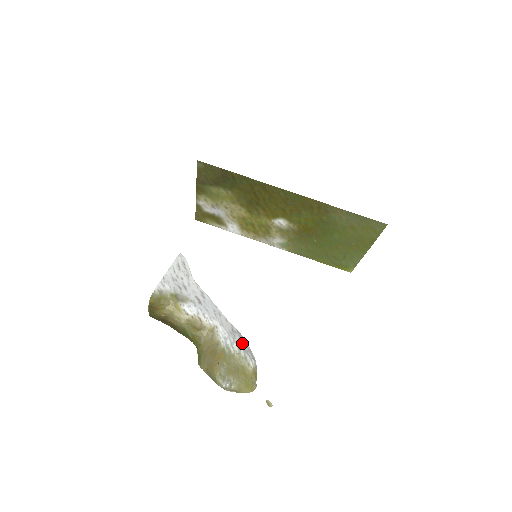
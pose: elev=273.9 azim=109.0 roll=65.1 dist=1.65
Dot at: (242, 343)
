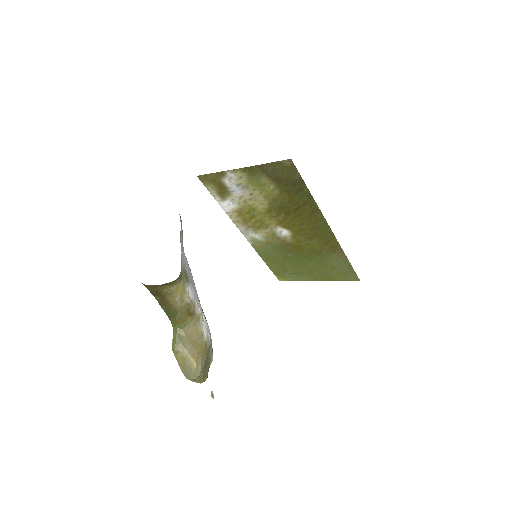
Dot at: occluded
